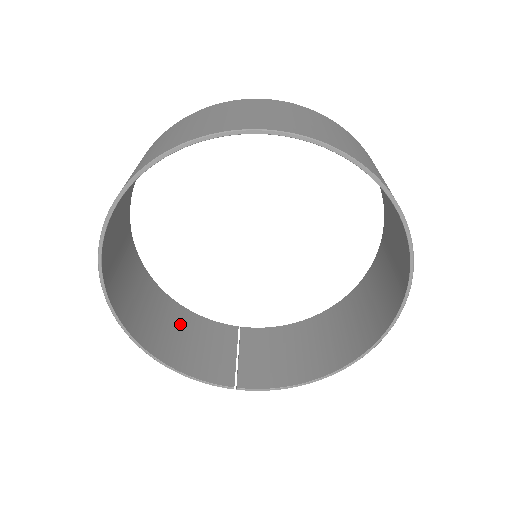
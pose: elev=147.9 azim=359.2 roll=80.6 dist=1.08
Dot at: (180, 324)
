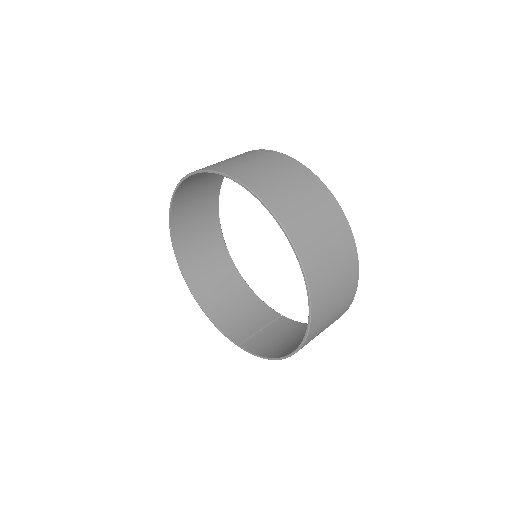
Dot at: (238, 297)
